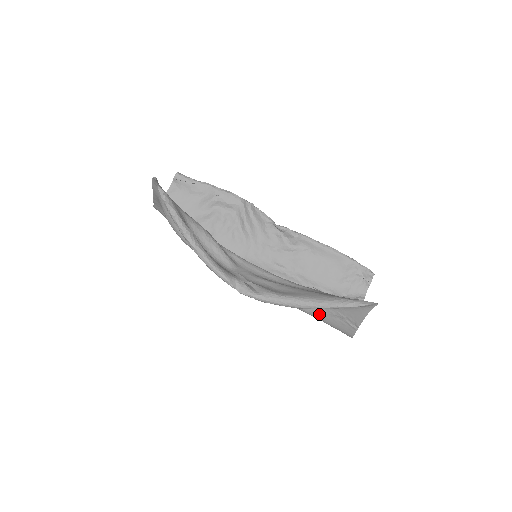
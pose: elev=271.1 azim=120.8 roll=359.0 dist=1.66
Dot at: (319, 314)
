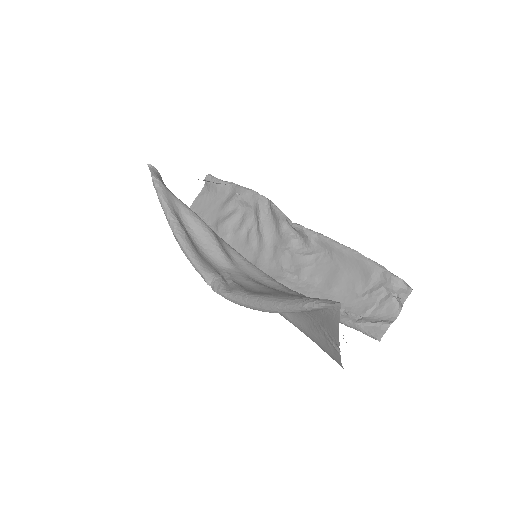
Dot at: (308, 331)
